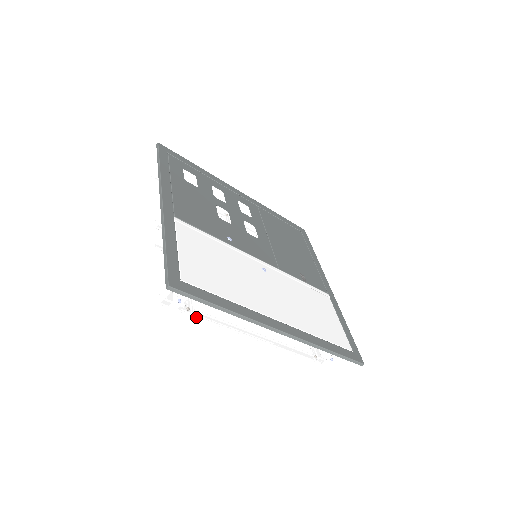
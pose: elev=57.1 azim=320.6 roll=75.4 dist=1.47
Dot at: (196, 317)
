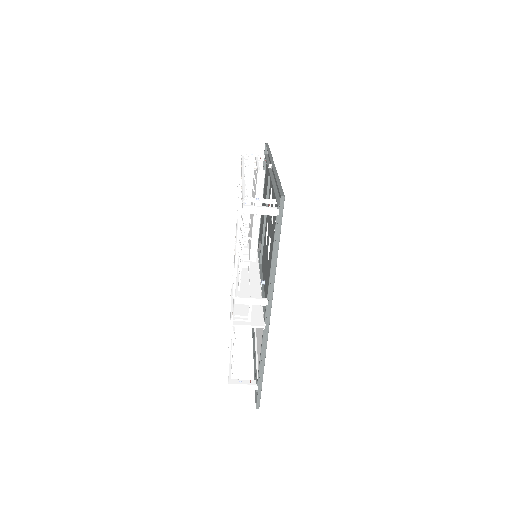
Dot at: occluded
